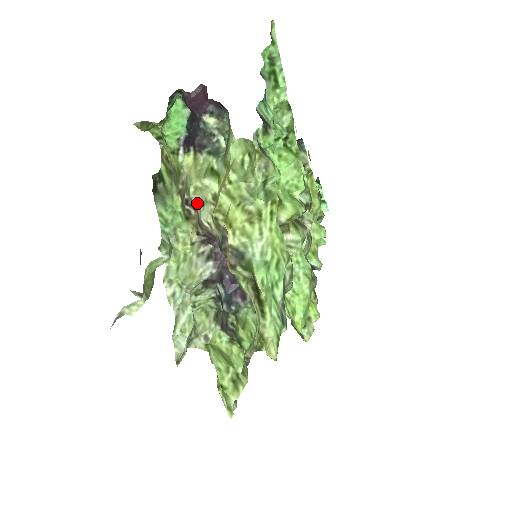
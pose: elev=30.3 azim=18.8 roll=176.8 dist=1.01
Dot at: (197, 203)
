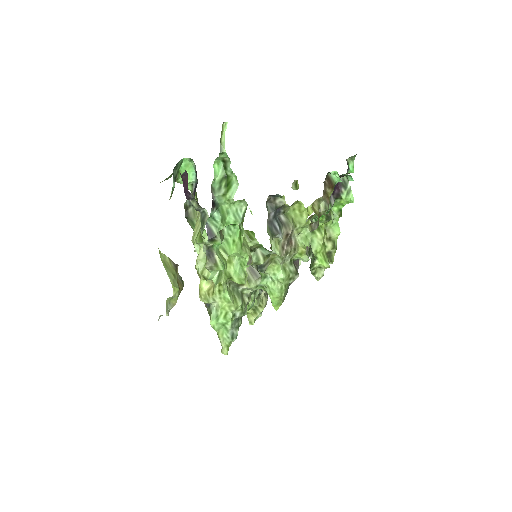
Dot at: occluded
